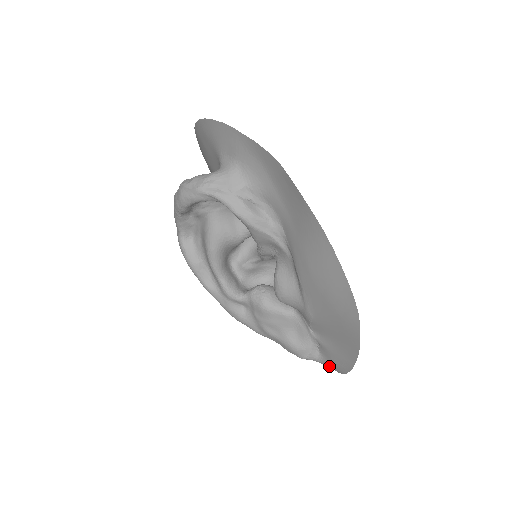
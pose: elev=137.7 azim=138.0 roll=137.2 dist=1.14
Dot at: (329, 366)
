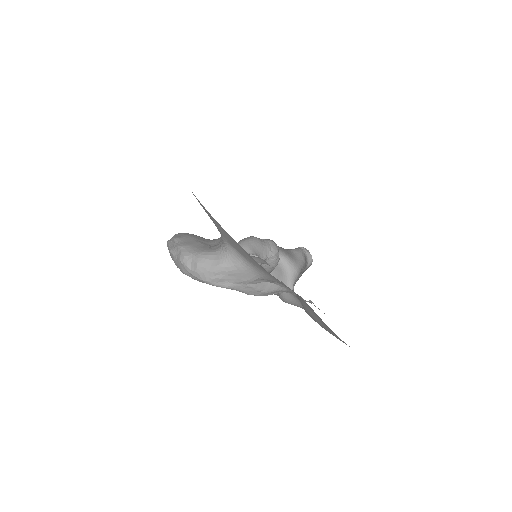
Dot at: occluded
